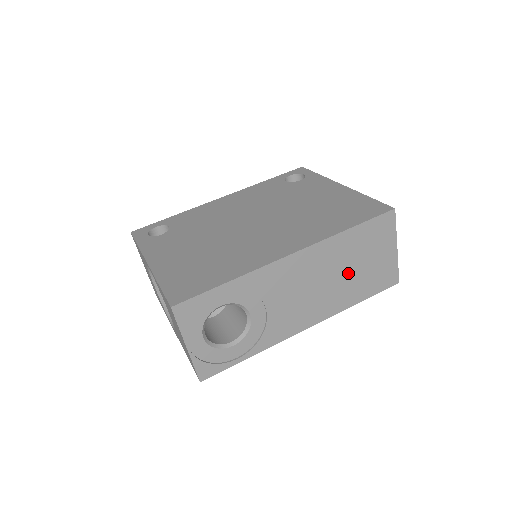
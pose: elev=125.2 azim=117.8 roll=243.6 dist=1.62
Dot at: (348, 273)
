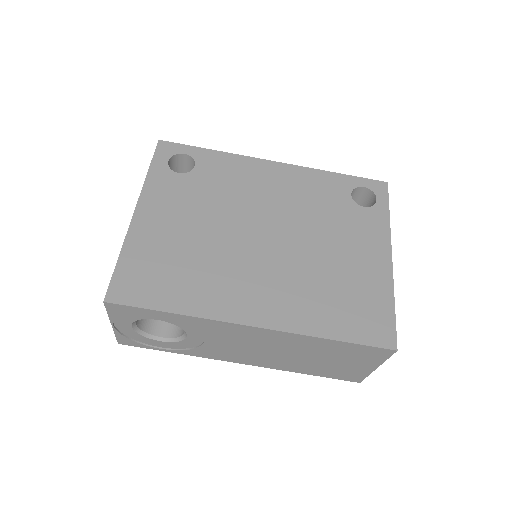
Dot at: (308, 358)
